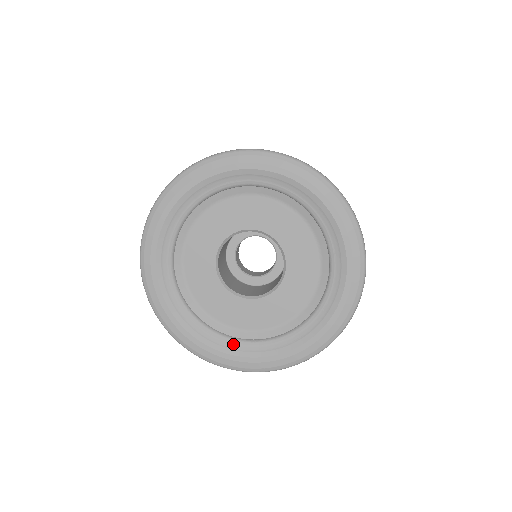
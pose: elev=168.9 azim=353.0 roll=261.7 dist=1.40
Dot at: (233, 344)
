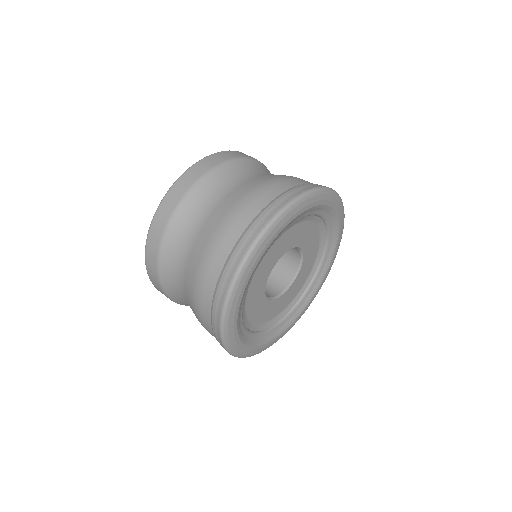
Dot at: (295, 311)
